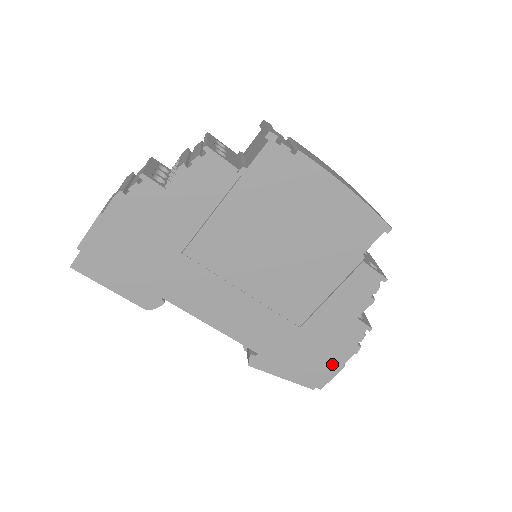
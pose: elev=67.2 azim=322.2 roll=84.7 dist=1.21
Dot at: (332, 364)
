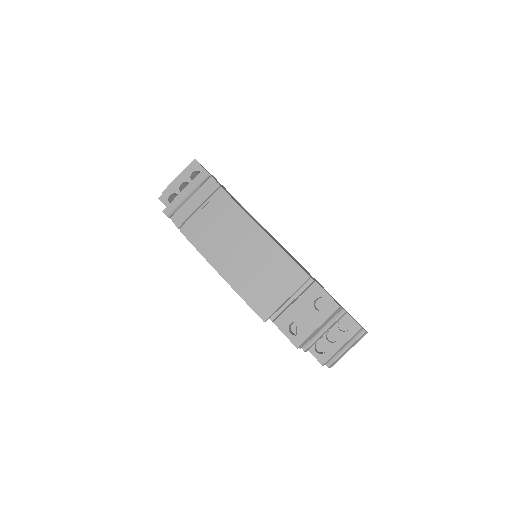
Dot at: occluded
